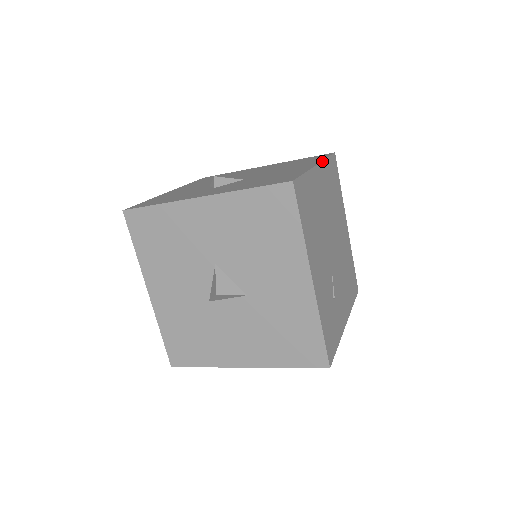
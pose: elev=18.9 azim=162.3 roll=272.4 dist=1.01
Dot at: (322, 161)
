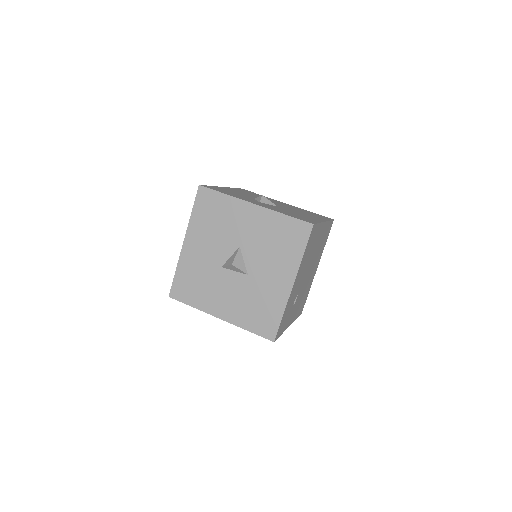
Dot at: (327, 221)
